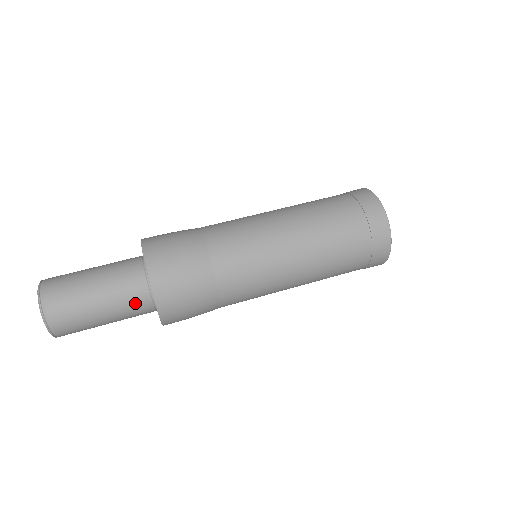
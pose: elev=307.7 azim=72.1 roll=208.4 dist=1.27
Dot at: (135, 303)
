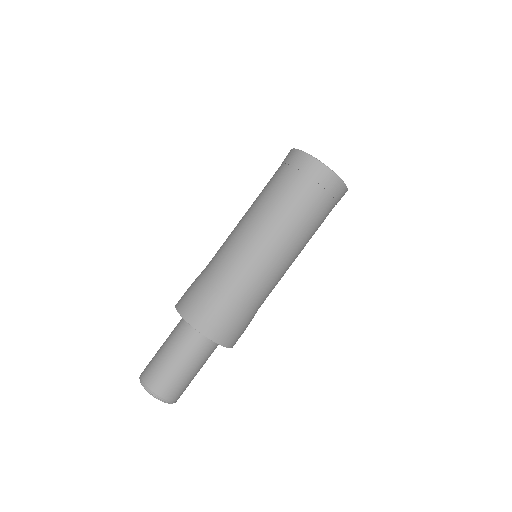
Dot at: (206, 351)
